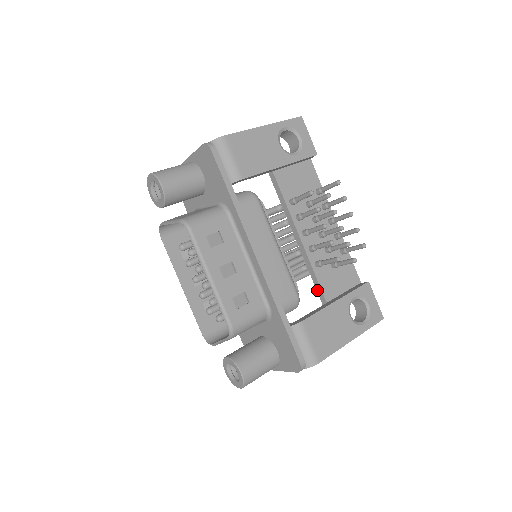
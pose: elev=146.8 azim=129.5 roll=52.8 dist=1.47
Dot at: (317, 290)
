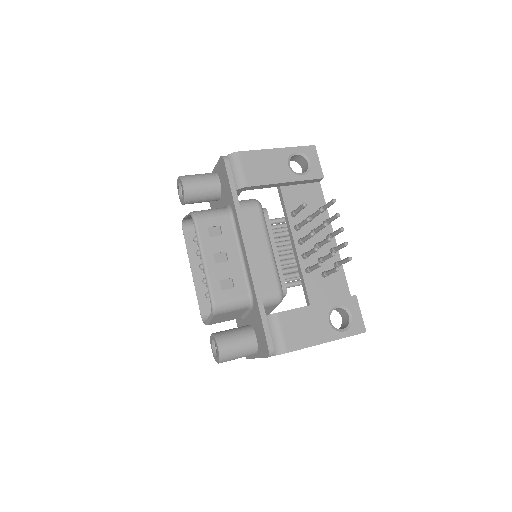
Dot at: (304, 293)
